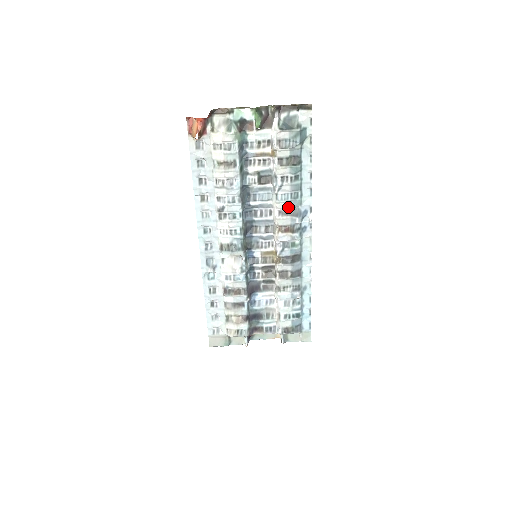
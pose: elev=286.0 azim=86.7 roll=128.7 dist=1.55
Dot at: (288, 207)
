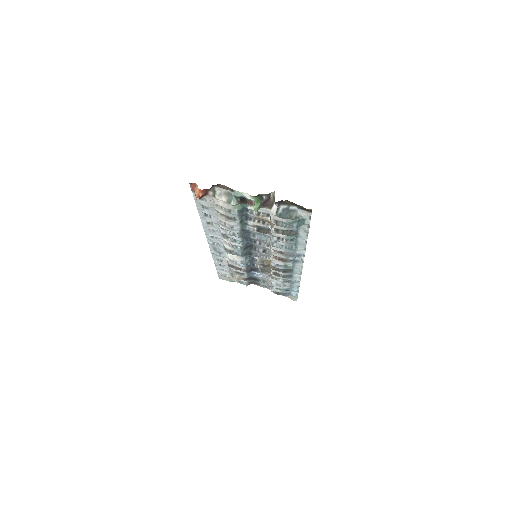
Dot at: (282, 251)
